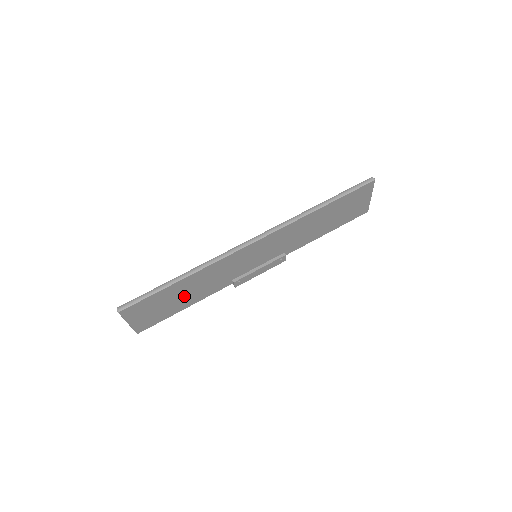
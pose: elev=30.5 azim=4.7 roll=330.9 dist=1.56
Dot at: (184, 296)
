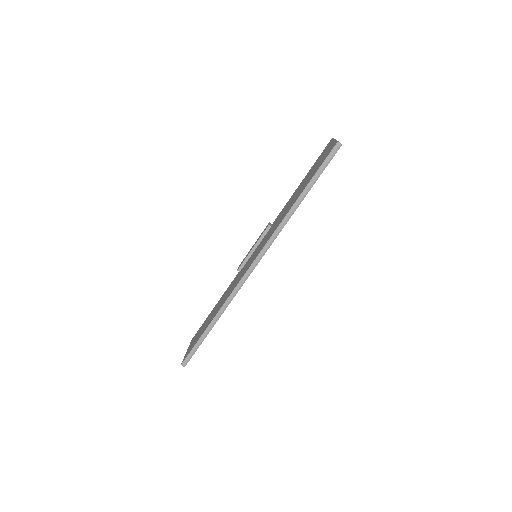
Dot at: occluded
